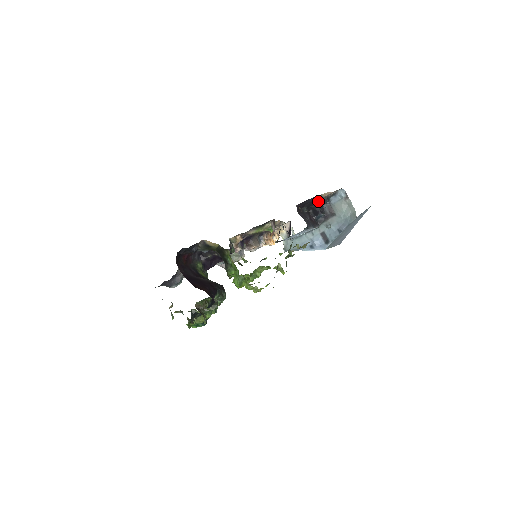
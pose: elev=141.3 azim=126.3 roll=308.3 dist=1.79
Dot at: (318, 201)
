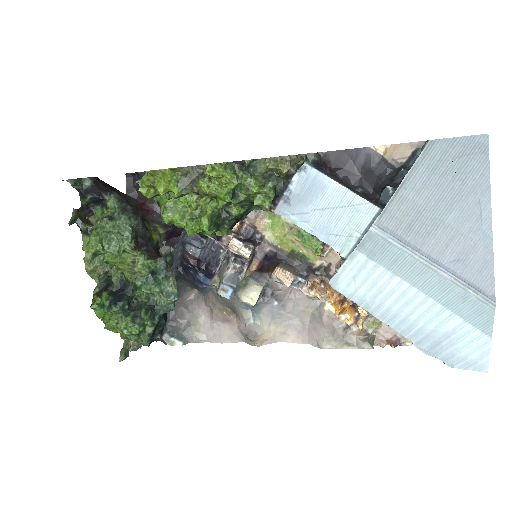
Dot at: (385, 175)
